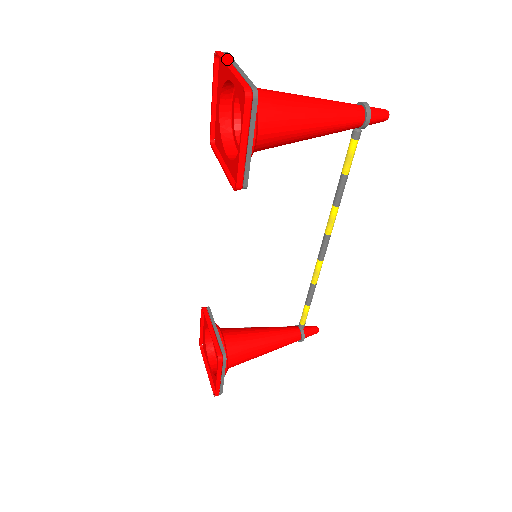
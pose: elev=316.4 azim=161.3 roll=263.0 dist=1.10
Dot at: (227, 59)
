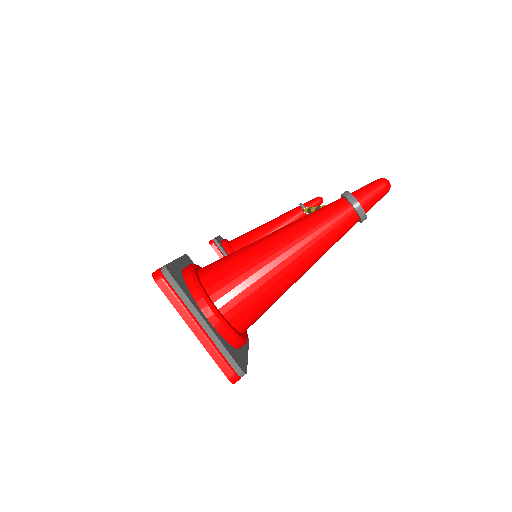
Dot at: (179, 303)
